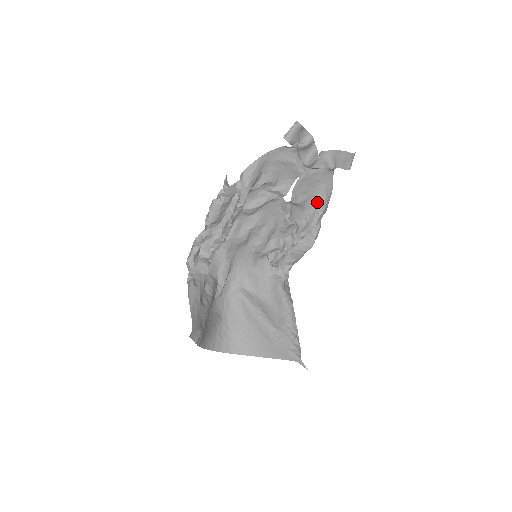
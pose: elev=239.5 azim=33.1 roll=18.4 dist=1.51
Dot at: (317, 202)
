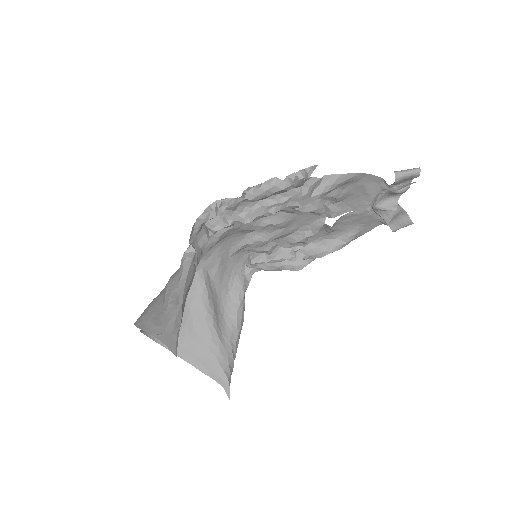
Dot at: (342, 238)
